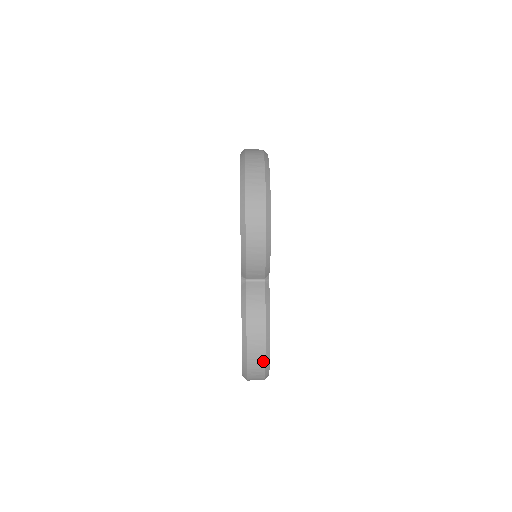
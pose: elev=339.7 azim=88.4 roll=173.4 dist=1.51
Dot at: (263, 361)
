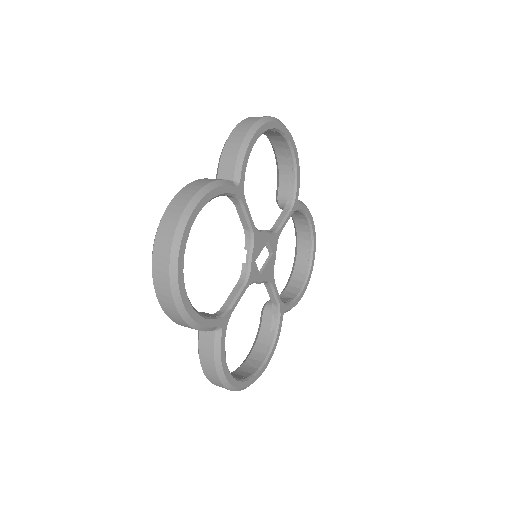
Dot at: (227, 389)
